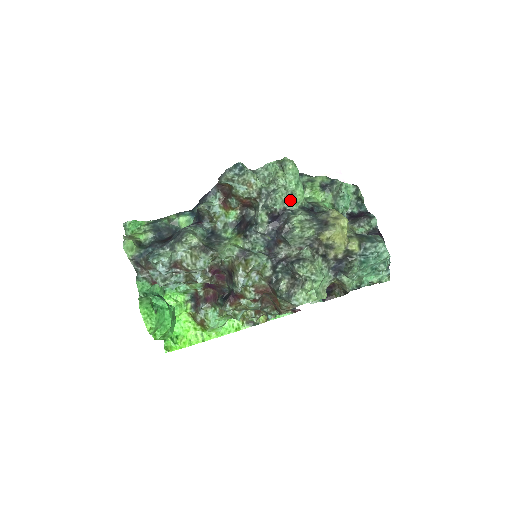
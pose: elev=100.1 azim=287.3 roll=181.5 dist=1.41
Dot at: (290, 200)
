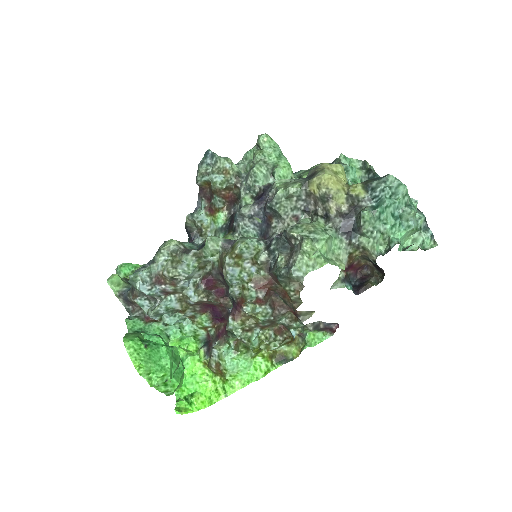
Dot at: (273, 173)
